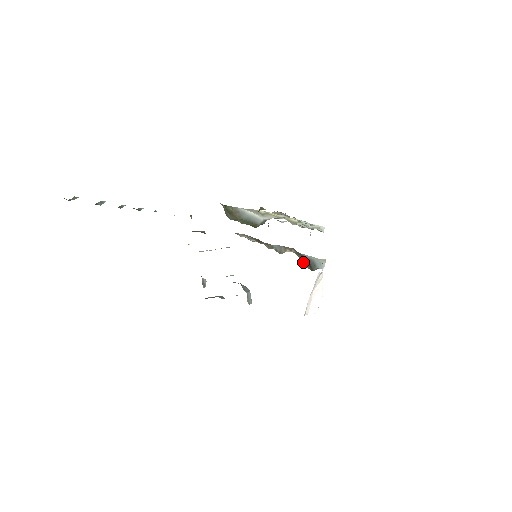
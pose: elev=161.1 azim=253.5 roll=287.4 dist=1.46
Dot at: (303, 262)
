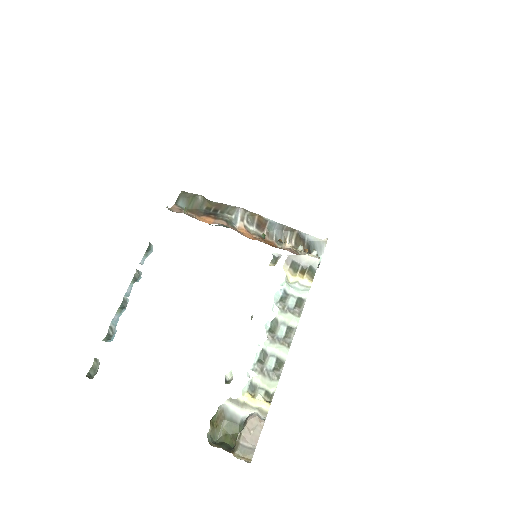
Dot at: occluded
